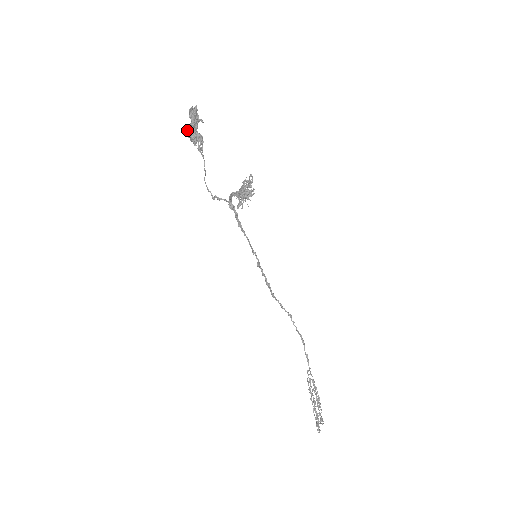
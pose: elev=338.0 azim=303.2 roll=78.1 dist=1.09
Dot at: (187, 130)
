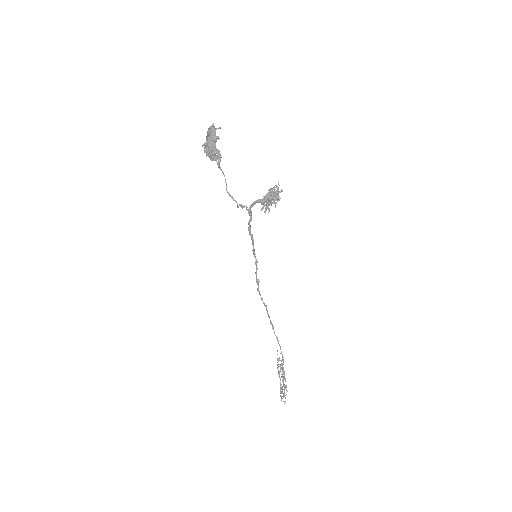
Dot at: (204, 146)
